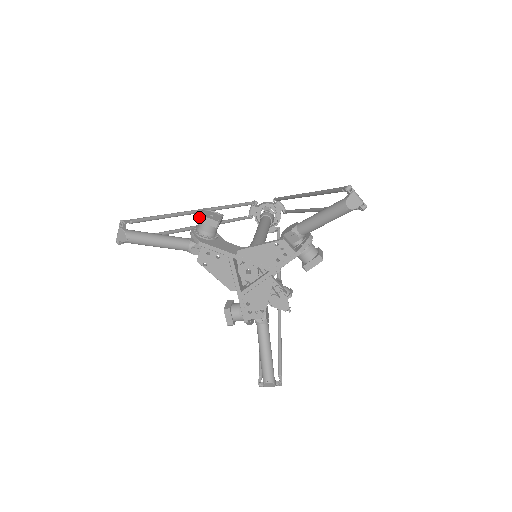
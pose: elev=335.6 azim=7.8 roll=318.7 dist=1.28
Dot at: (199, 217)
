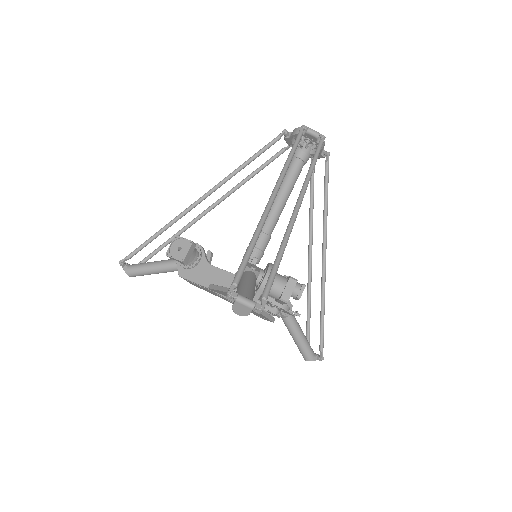
Dot at: (167, 256)
